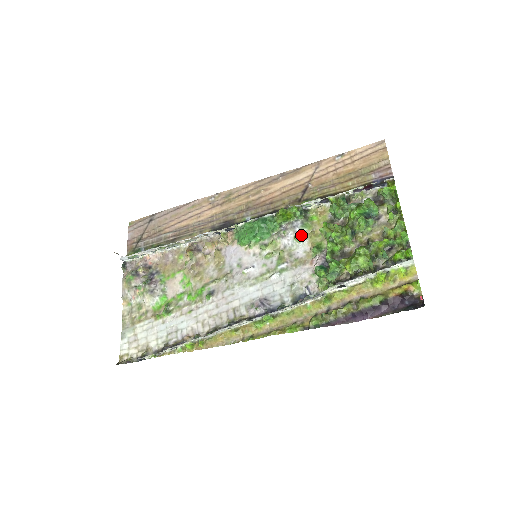
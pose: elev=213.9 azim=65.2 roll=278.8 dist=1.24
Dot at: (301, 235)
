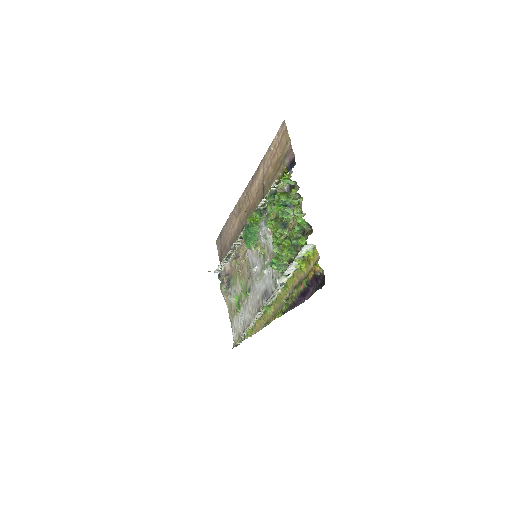
Dot at: (266, 233)
